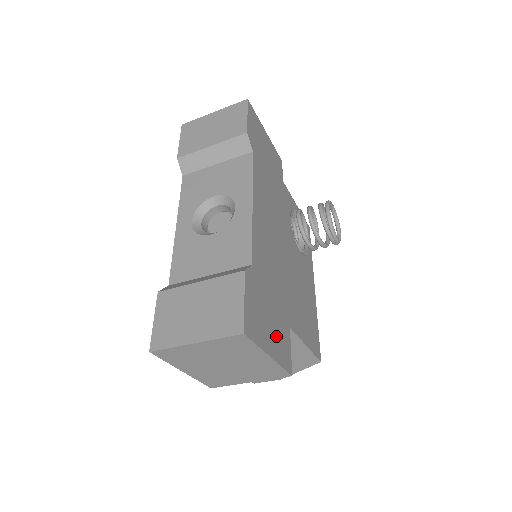
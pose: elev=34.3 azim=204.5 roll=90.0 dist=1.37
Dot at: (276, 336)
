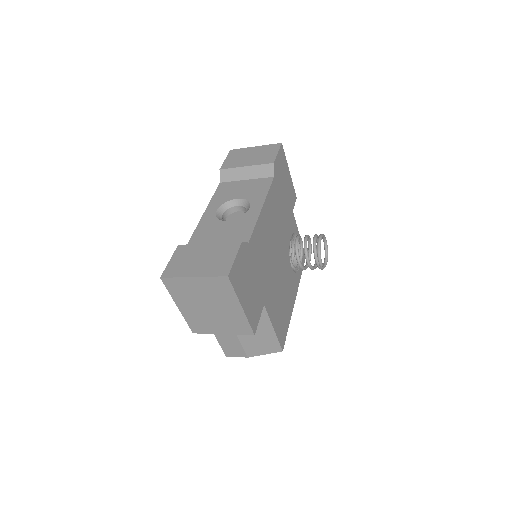
Dot at: (251, 300)
